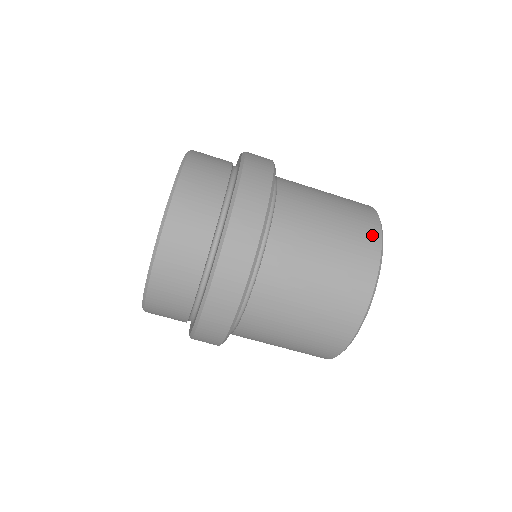
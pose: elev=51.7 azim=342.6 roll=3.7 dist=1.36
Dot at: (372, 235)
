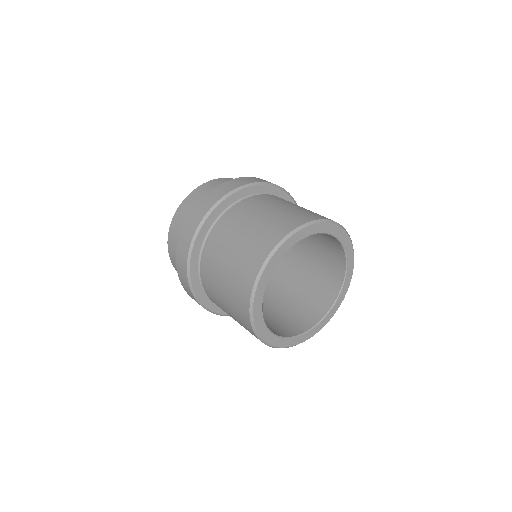
Dot at: (267, 246)
